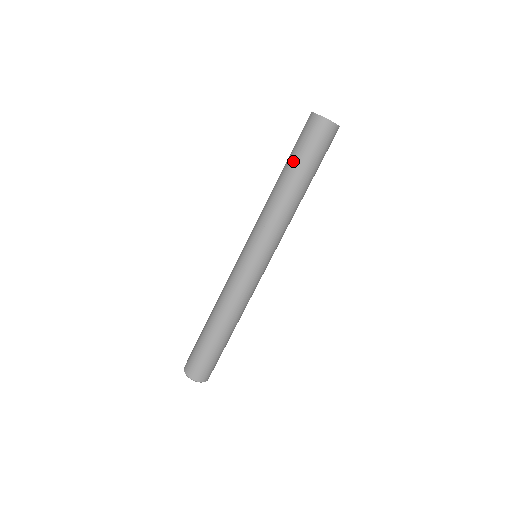
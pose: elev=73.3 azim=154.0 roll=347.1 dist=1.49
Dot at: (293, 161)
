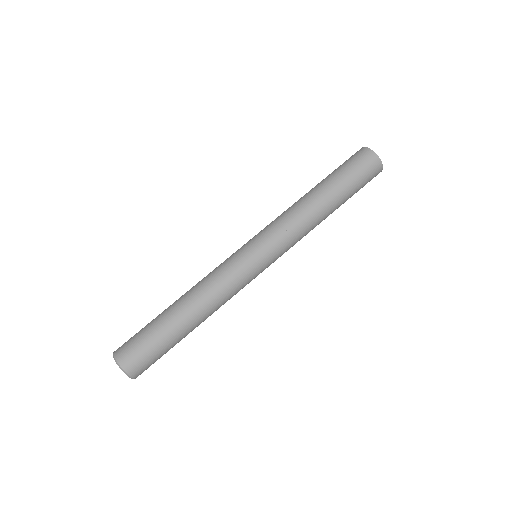
Dot at: (342, 186)
